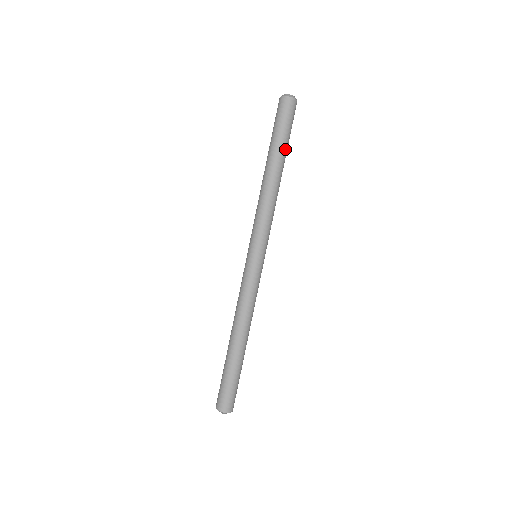
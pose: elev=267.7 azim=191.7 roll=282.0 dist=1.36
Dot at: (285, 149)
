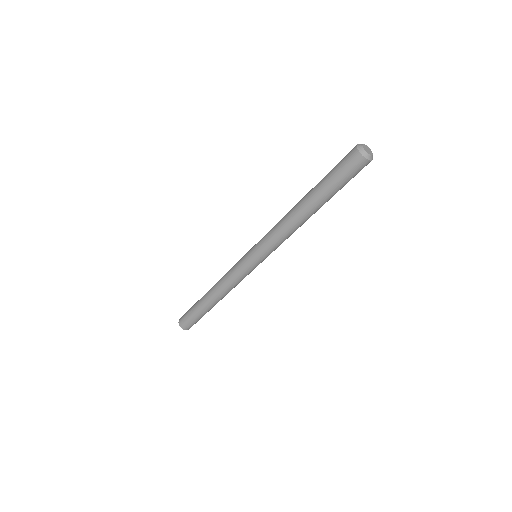
Dot at: (326, 197)
